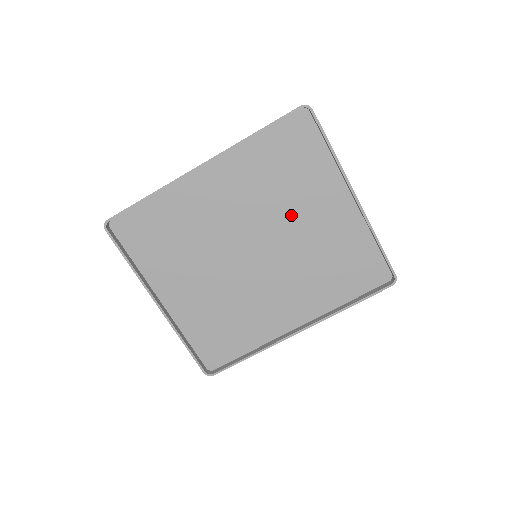
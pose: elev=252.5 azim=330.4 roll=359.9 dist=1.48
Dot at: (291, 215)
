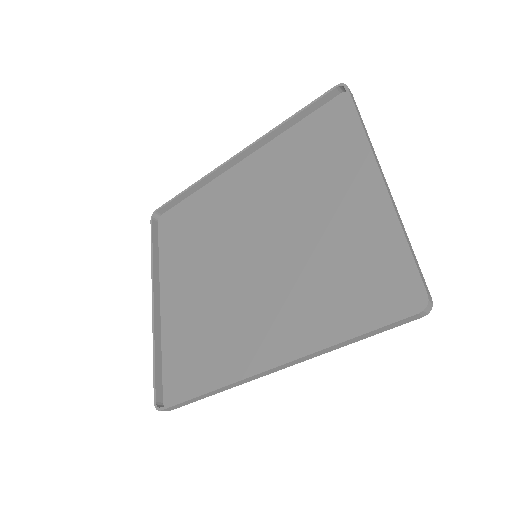
Dot at: (304, 206)
